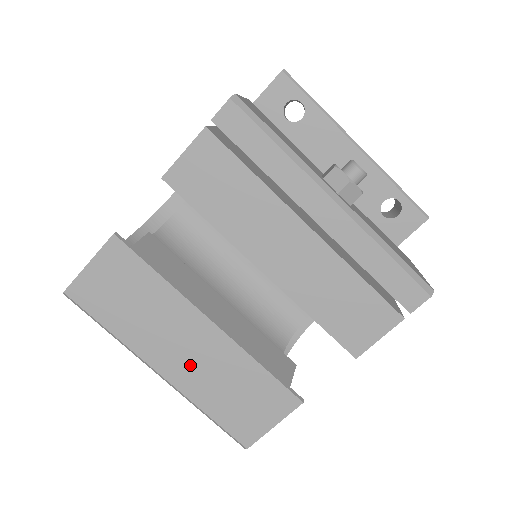
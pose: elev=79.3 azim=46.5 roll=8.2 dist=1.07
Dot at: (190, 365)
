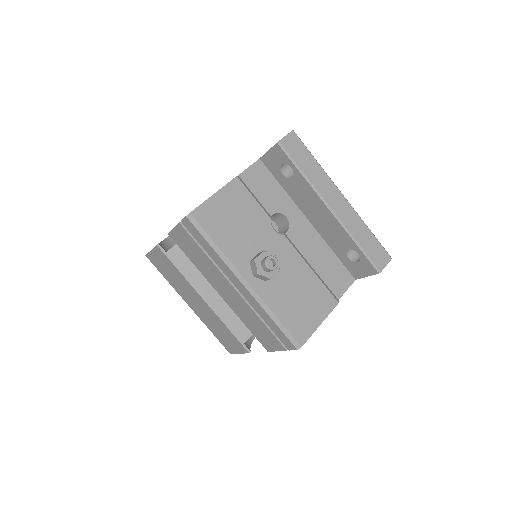
Dot at: (200, 310)
